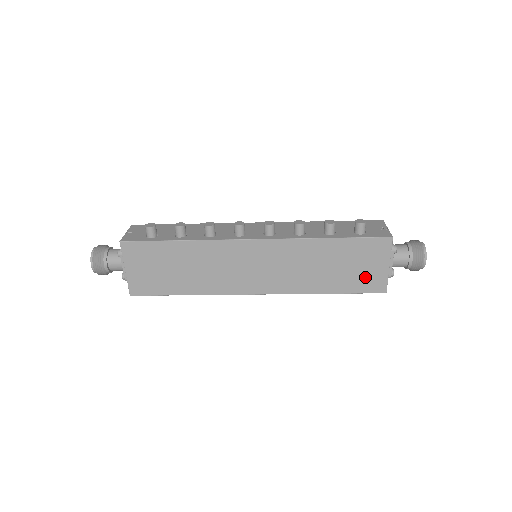
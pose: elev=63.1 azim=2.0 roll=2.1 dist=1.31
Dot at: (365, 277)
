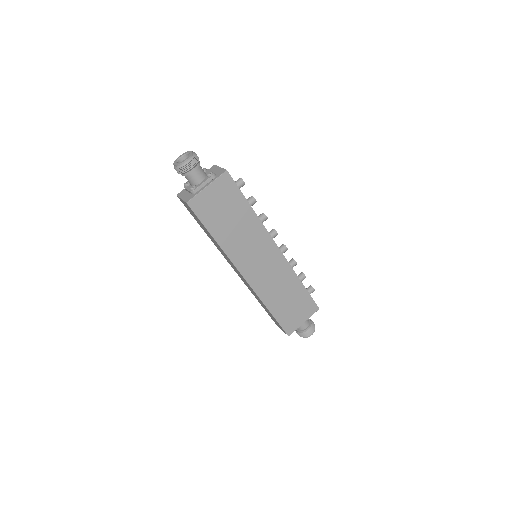
Dot at: (291, 318)
